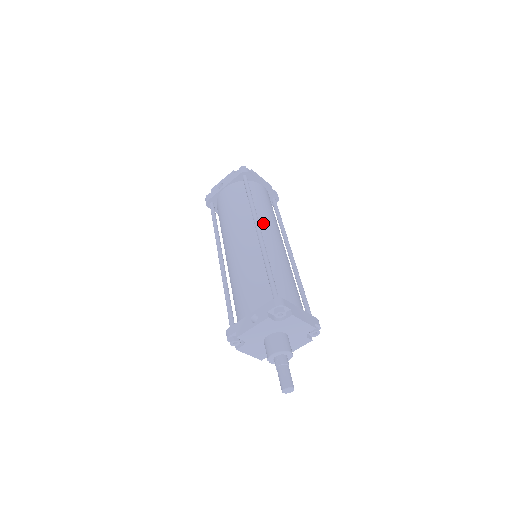
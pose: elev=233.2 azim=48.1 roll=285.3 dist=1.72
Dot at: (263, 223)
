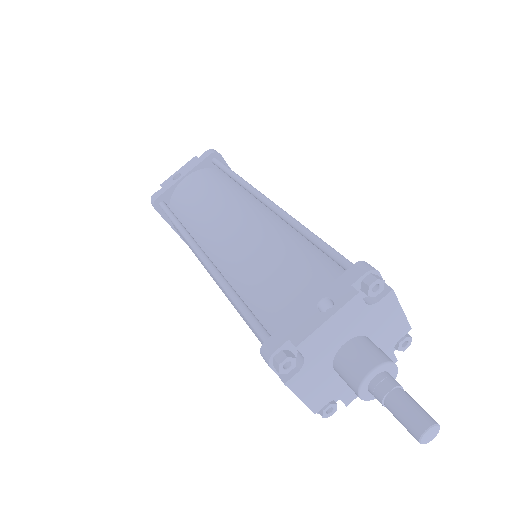
Dot at: occluded
